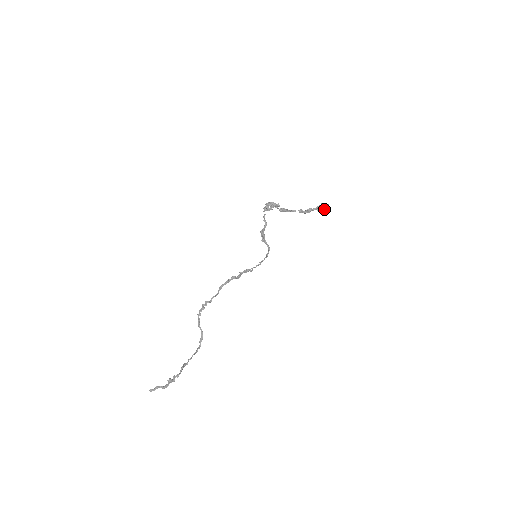
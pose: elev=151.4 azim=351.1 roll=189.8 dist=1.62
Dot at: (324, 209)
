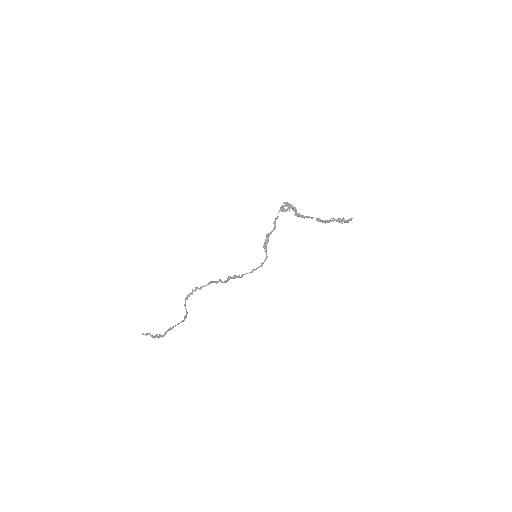
Dot at: (346, 222)
